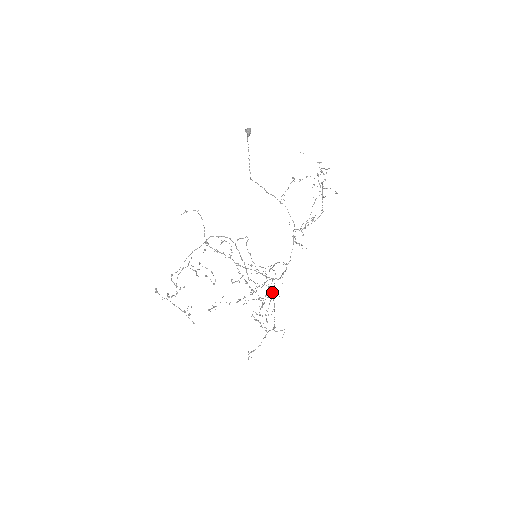
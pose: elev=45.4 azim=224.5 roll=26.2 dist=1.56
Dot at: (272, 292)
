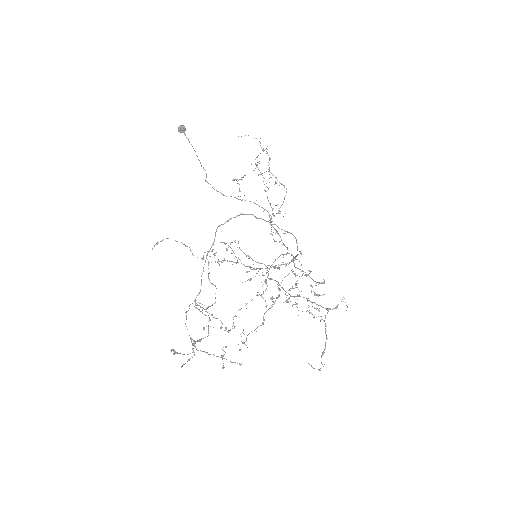
Dot at: (303, 271)
